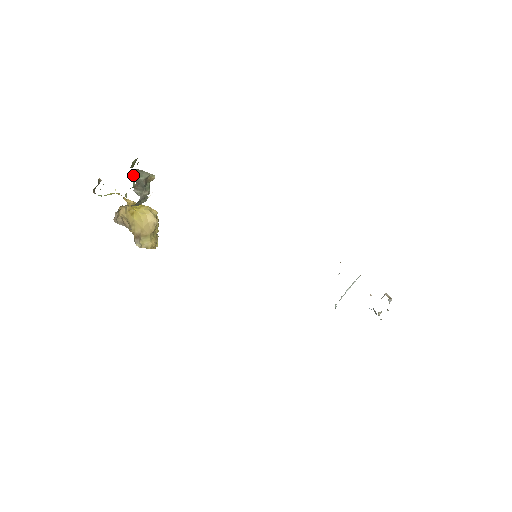
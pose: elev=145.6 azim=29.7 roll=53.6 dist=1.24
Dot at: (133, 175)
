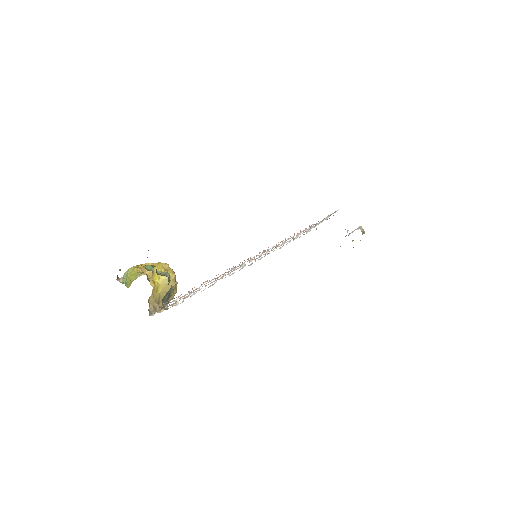
Dot at: (162, 300)
